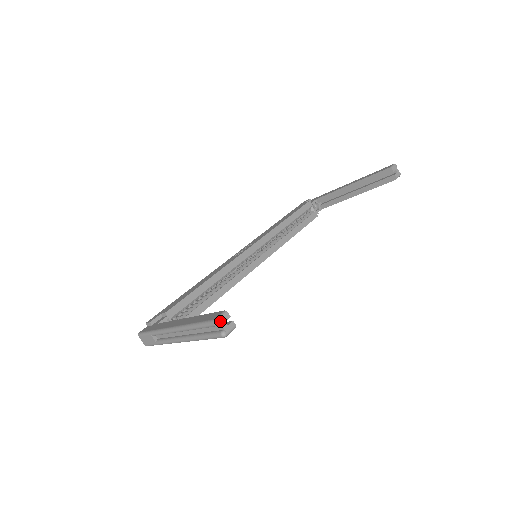
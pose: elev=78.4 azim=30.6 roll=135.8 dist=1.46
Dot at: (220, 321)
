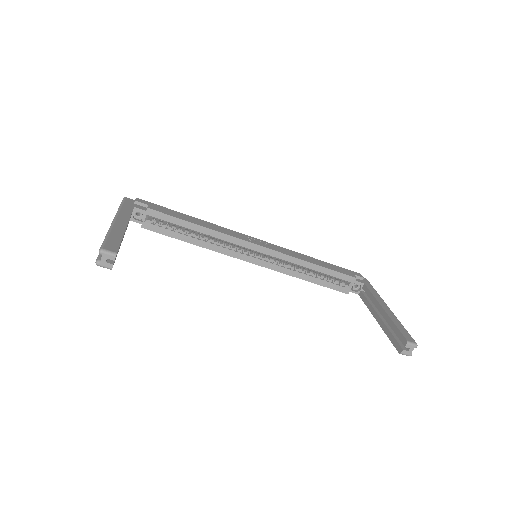
Dot at: (104, 254)
